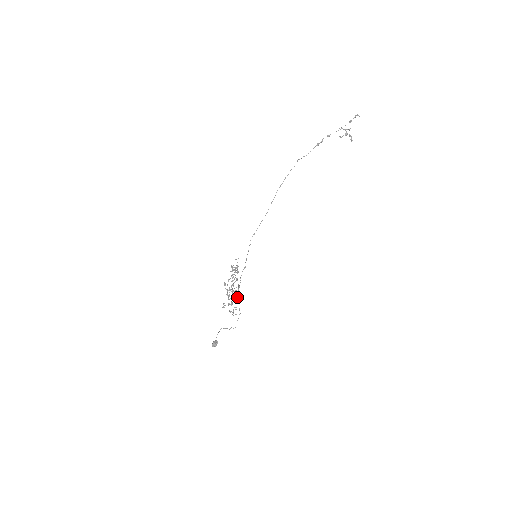
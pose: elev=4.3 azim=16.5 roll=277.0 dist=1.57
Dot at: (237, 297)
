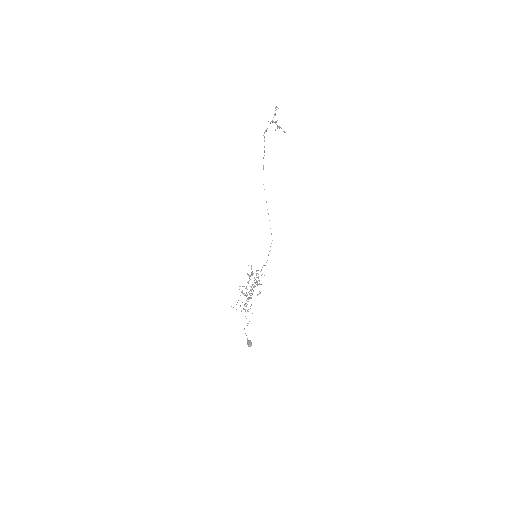
Dot at: (251, 297)
